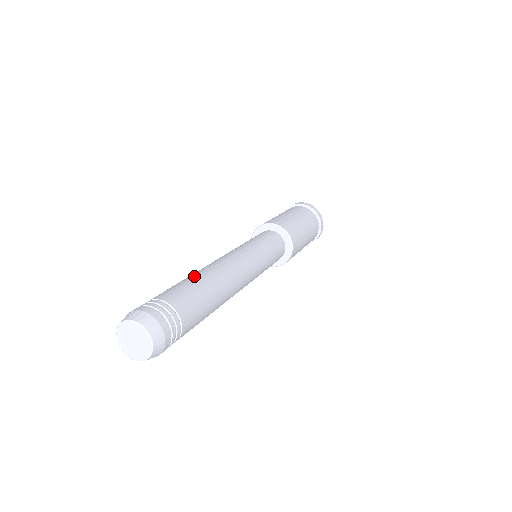
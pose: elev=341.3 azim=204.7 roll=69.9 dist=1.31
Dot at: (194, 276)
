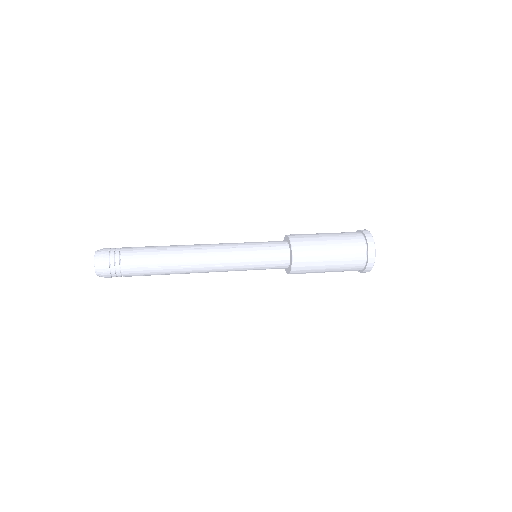
Dot at: (163, 247)
